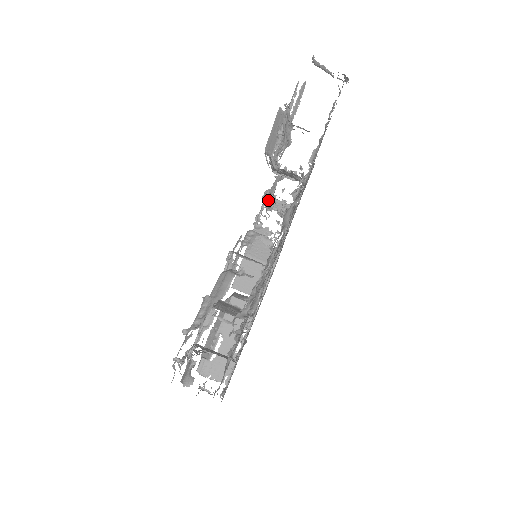
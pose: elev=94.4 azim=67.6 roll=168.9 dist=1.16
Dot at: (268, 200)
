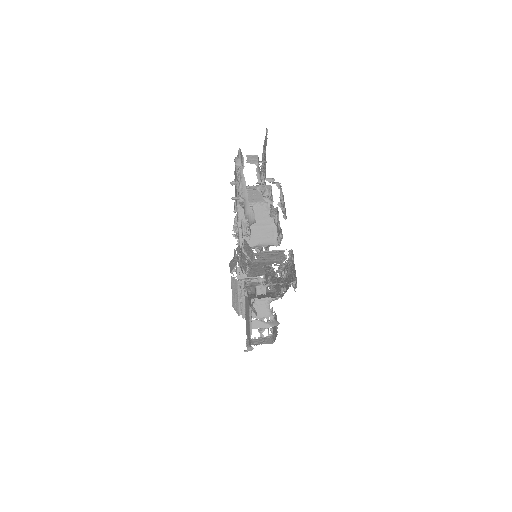
Dot at: occluded
